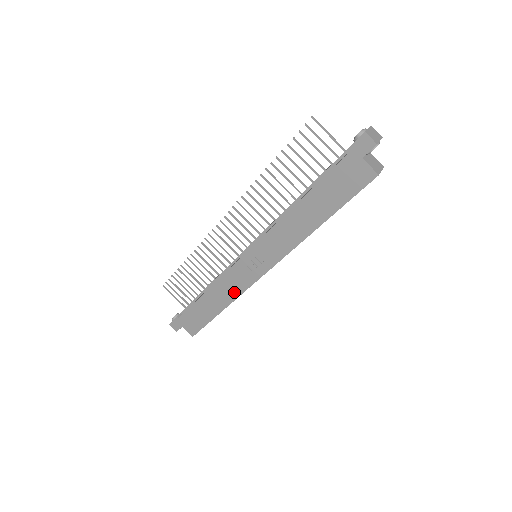
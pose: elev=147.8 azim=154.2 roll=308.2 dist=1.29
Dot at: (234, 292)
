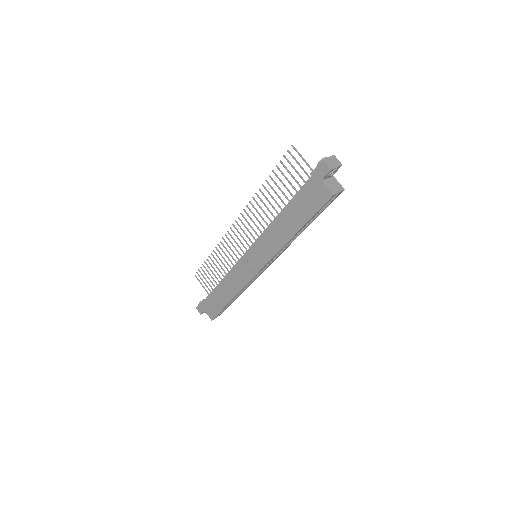
Dot at: (239, 285)
